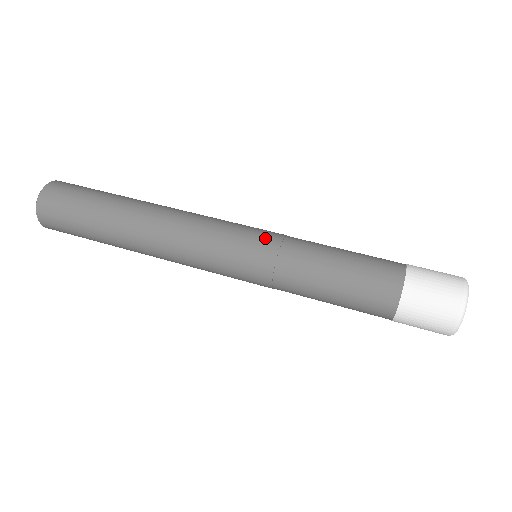
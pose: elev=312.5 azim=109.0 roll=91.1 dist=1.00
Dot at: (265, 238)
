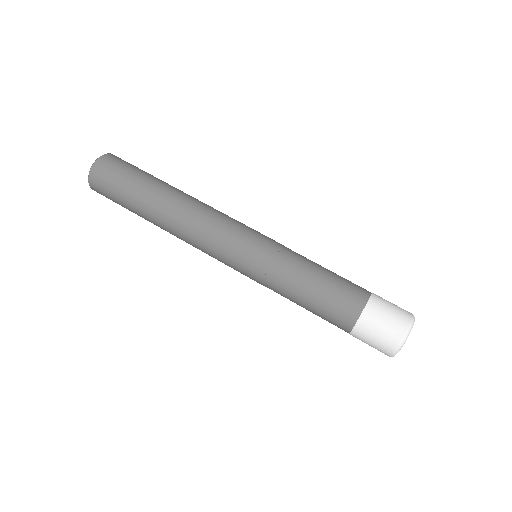
Dot at: (254, 264)
